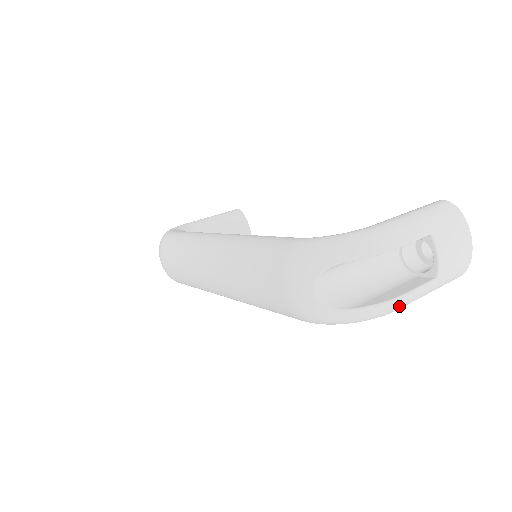
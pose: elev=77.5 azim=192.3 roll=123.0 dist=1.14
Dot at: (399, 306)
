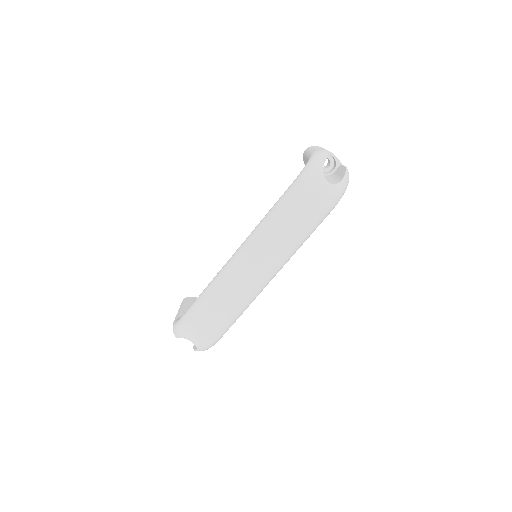
Dot at: occluded
